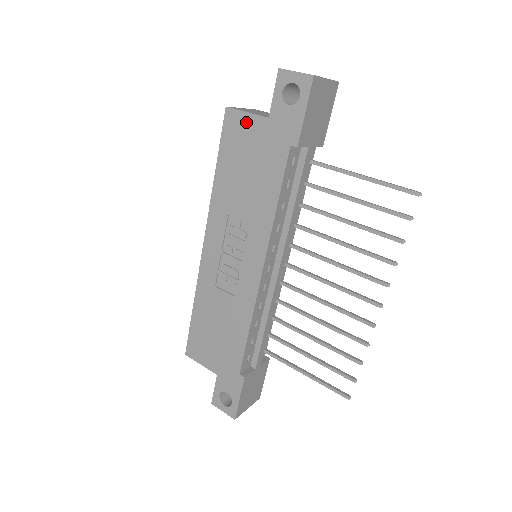
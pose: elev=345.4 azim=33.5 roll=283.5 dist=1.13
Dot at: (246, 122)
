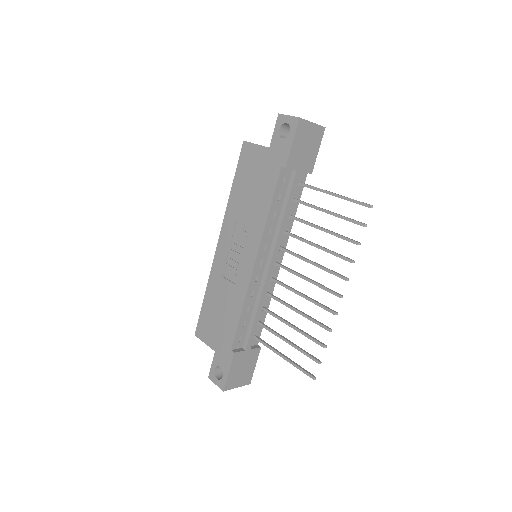
Dot at: (255, 151)
